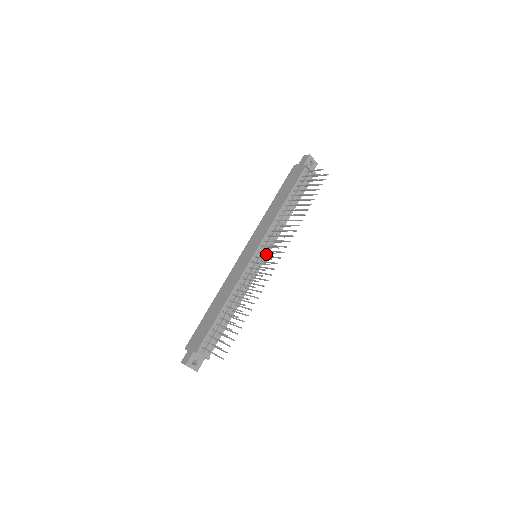
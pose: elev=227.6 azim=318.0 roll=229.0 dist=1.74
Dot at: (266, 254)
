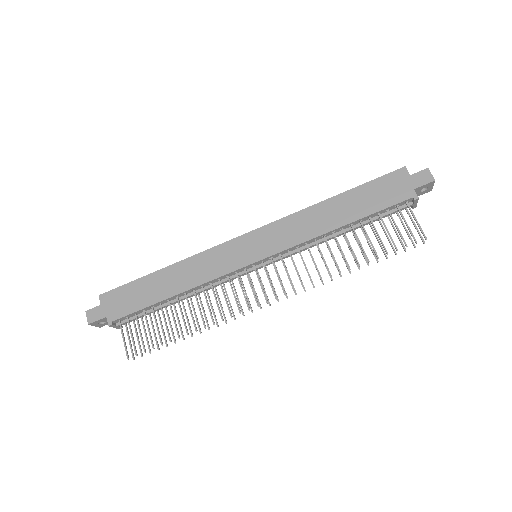
Dot at: occluded
